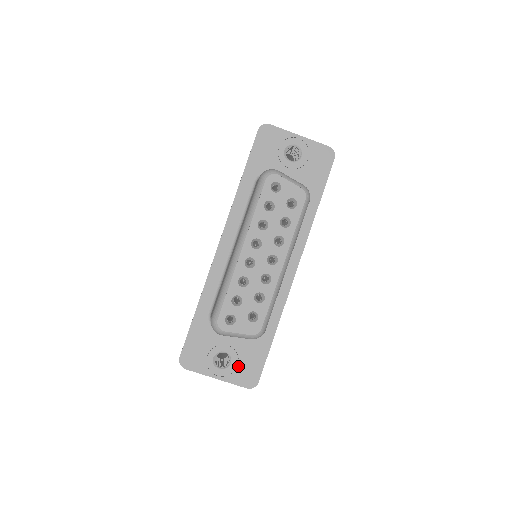
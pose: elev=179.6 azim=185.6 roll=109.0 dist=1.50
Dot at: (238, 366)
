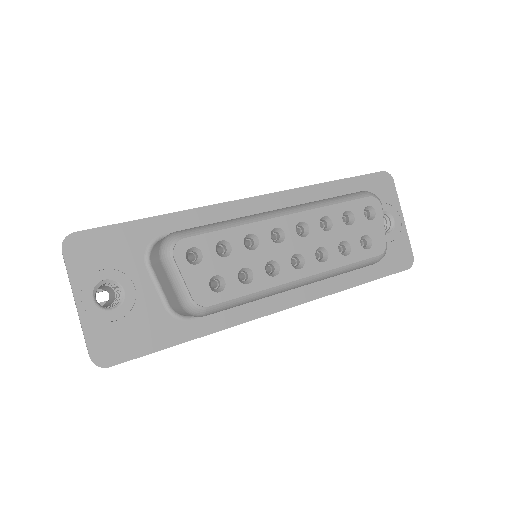
Dot at: (115, 322)
